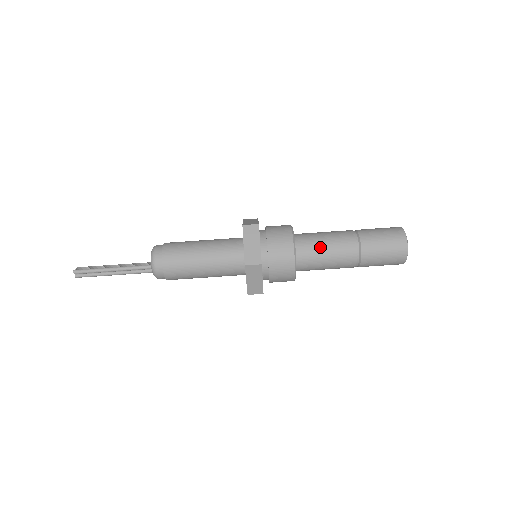
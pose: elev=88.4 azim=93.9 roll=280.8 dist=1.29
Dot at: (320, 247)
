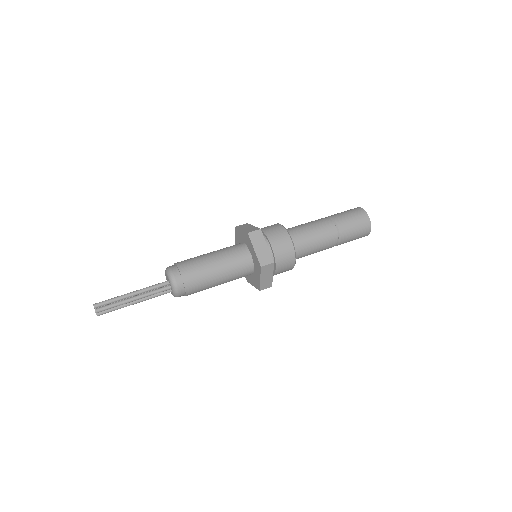
Dot at: (301, 226)
